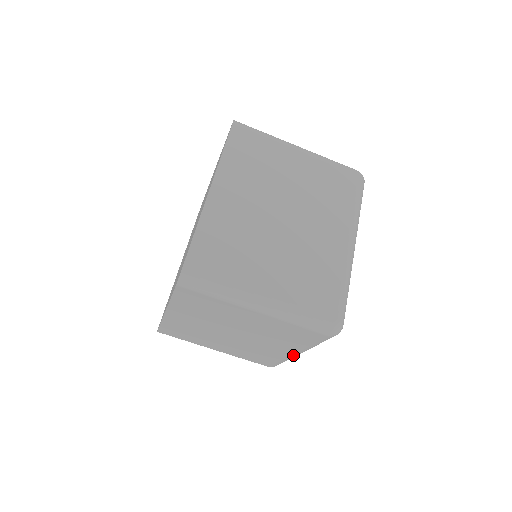
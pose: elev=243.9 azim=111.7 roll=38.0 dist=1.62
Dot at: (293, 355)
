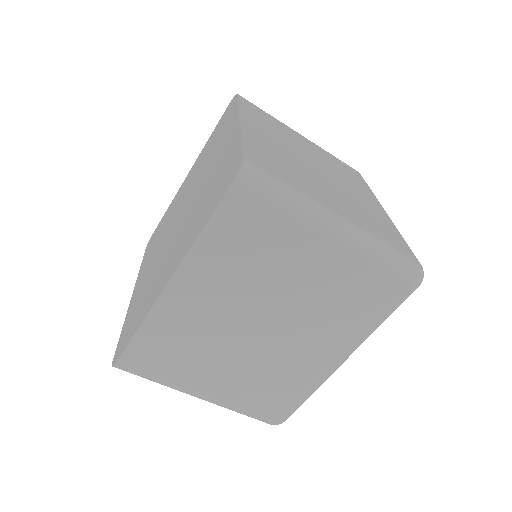
Dot at: occluded
